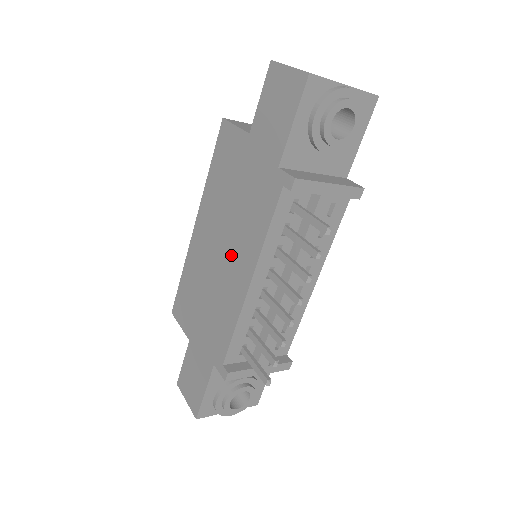
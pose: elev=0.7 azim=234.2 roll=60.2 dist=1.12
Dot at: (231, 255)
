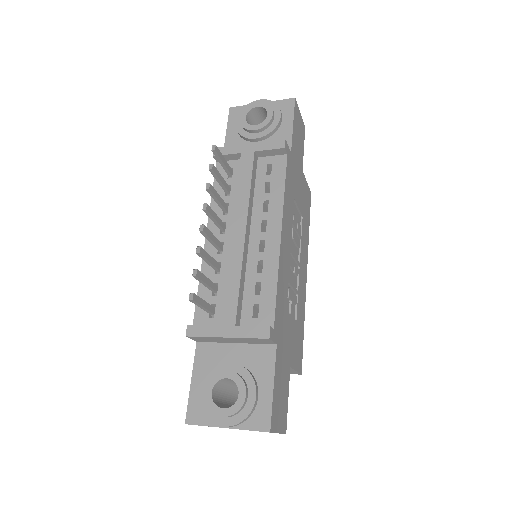
Dot at: occluded
